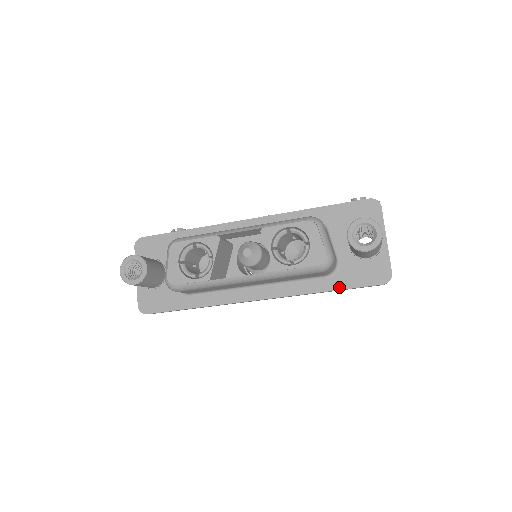
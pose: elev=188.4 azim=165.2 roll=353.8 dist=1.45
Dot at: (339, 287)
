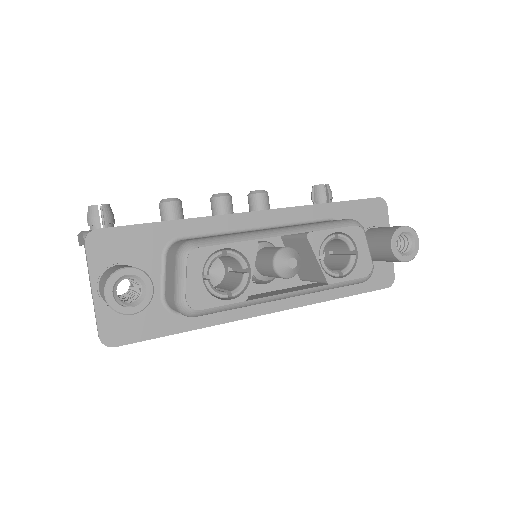
Dot at: (352, 293)
